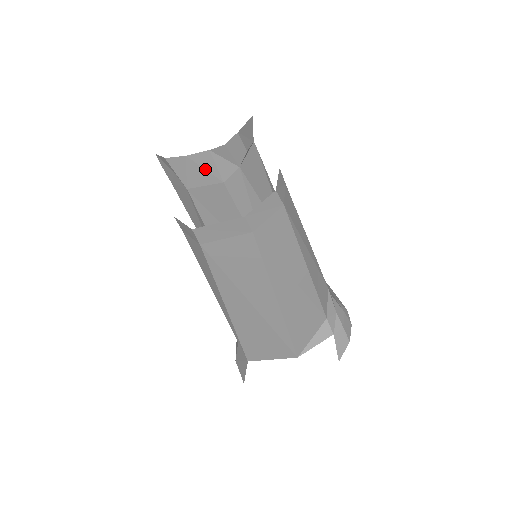
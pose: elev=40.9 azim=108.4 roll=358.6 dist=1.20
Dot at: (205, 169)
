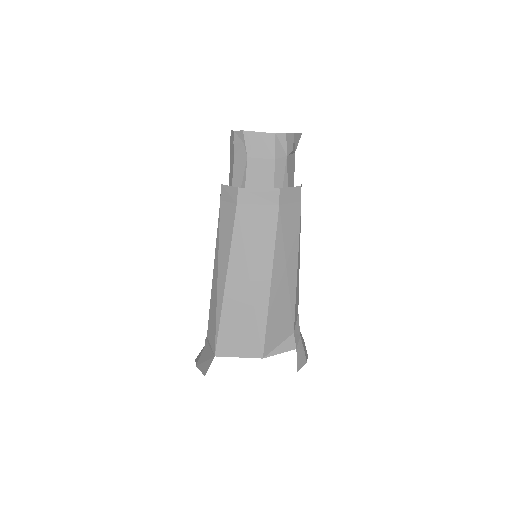
Dot at: (267, 146)
